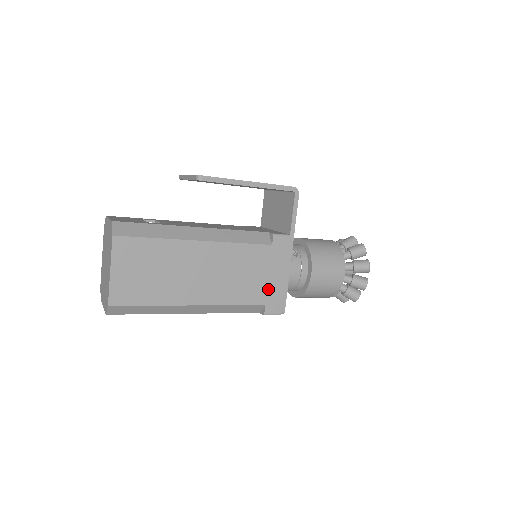
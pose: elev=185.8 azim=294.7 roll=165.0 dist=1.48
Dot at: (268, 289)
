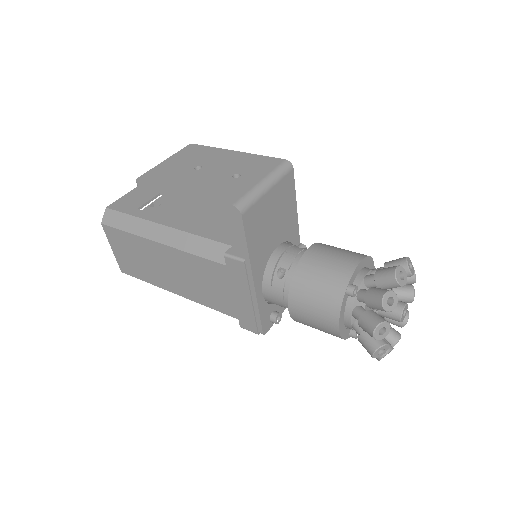
Dot at: (236, 306)
